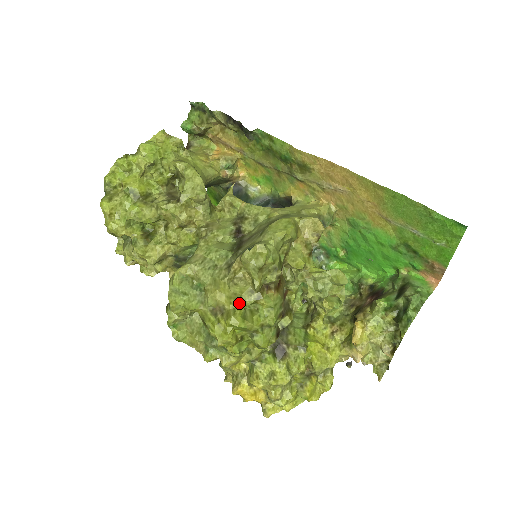
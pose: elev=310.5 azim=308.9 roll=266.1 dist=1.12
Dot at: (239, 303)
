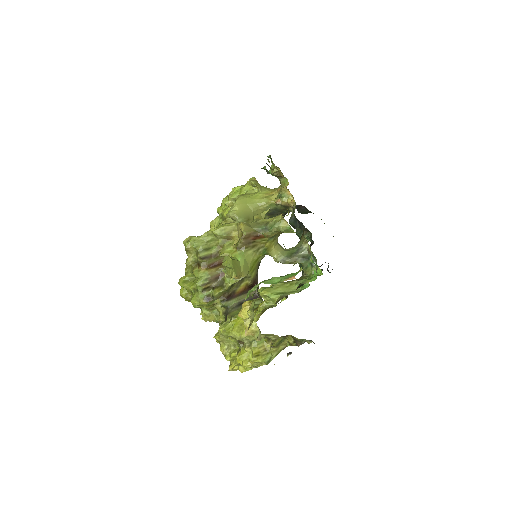
Dot at: (187, 273)
